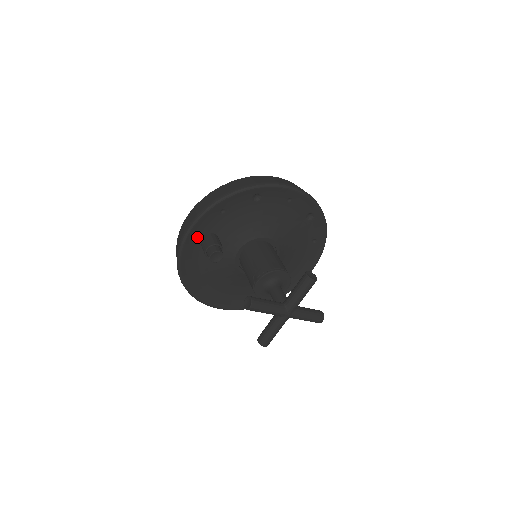
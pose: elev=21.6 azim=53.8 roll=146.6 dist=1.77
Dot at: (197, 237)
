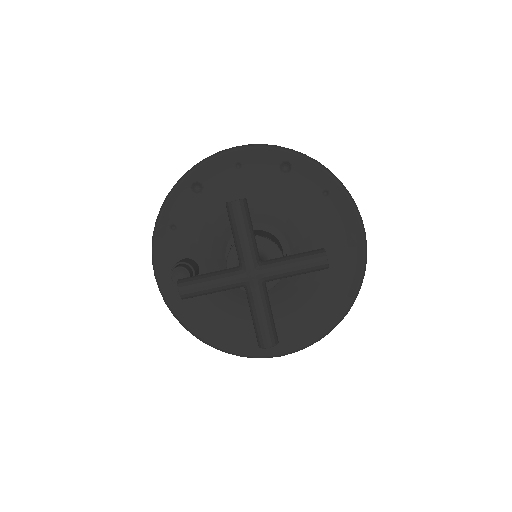
Dot at: occluded
